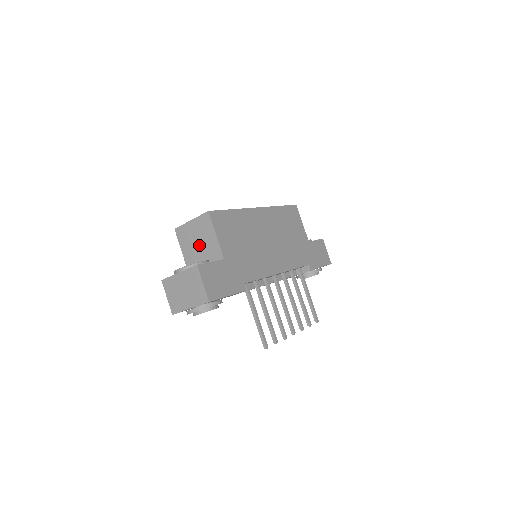
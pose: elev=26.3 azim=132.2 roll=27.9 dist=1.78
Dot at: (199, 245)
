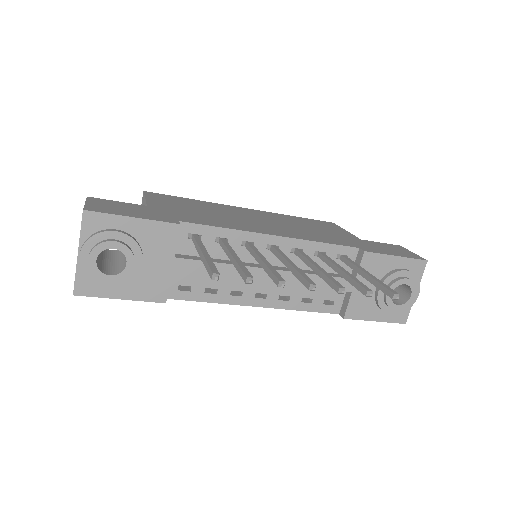
Dot at: occluded
